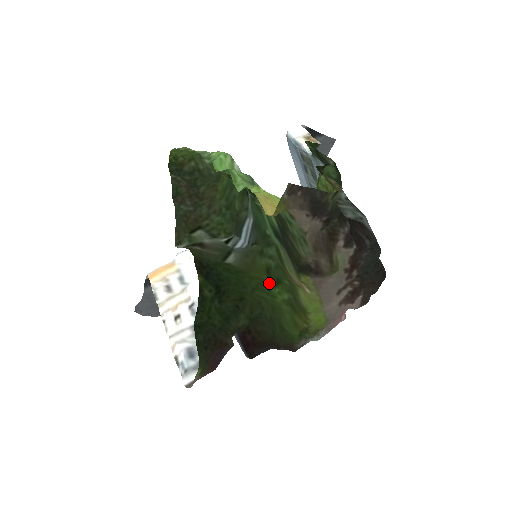
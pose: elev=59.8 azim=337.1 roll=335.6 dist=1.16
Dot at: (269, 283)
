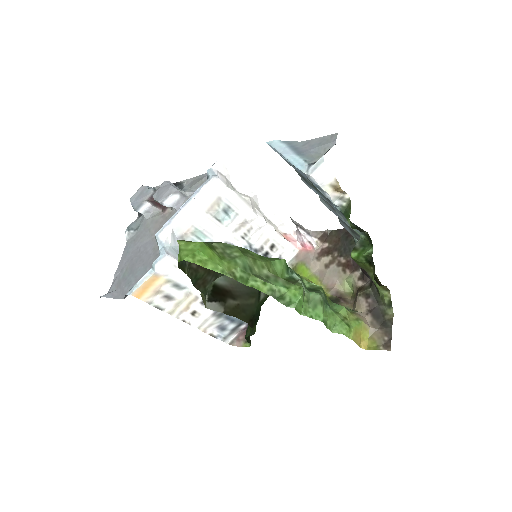
Dot at: occluded
